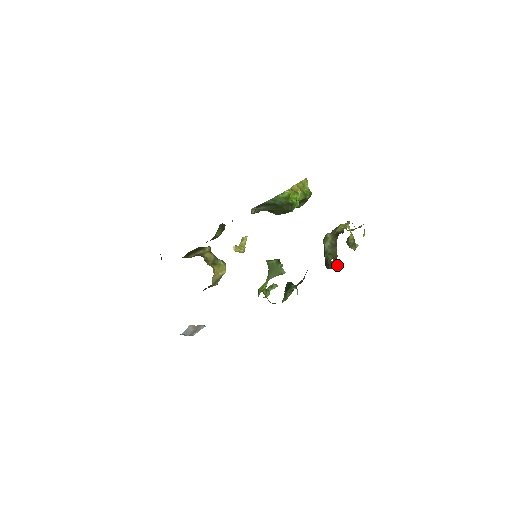
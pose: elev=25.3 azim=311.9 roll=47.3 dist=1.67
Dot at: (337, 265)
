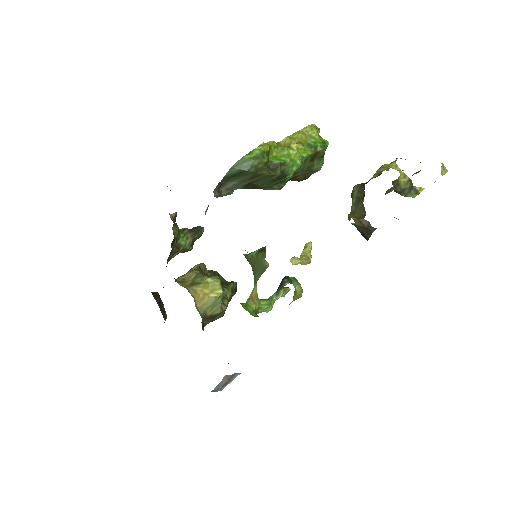
Dot at: (368, 227)
